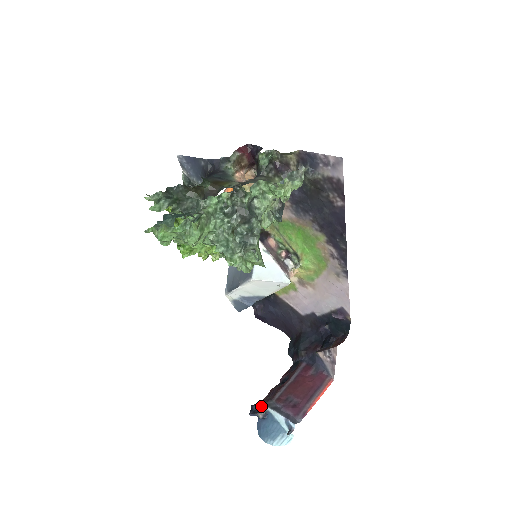
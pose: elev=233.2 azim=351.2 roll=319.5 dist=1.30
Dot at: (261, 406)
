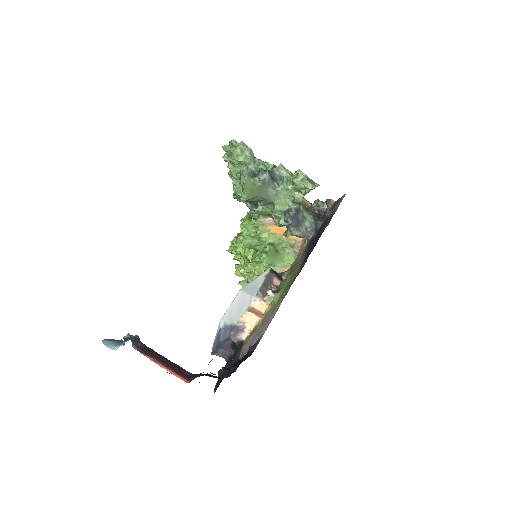
Dot at: occluded
